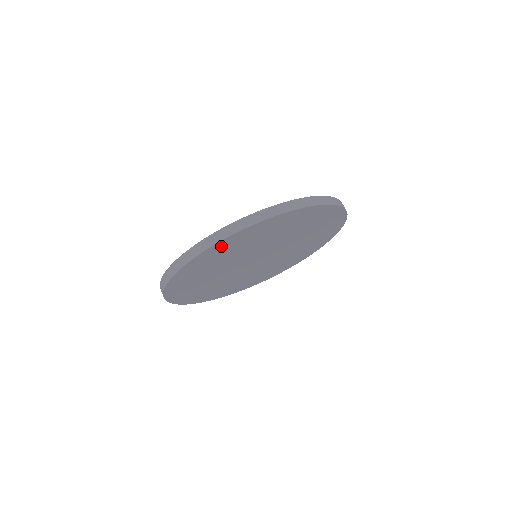
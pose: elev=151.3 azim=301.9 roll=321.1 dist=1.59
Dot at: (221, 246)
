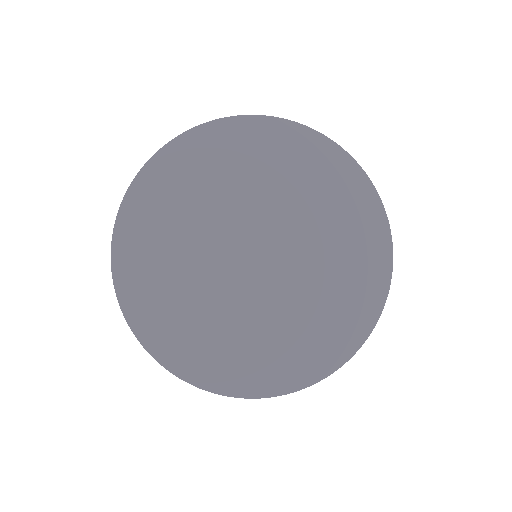
Dot at: occluded
